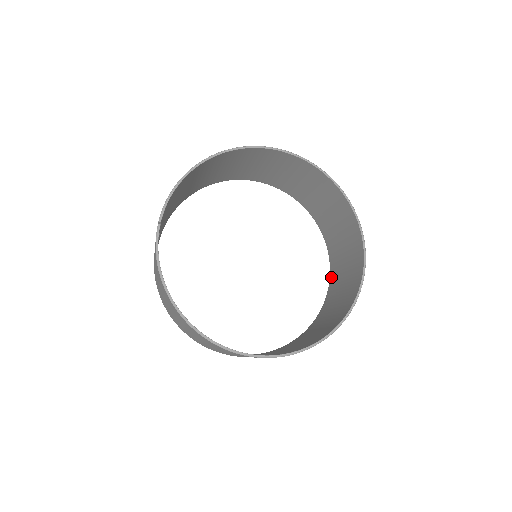
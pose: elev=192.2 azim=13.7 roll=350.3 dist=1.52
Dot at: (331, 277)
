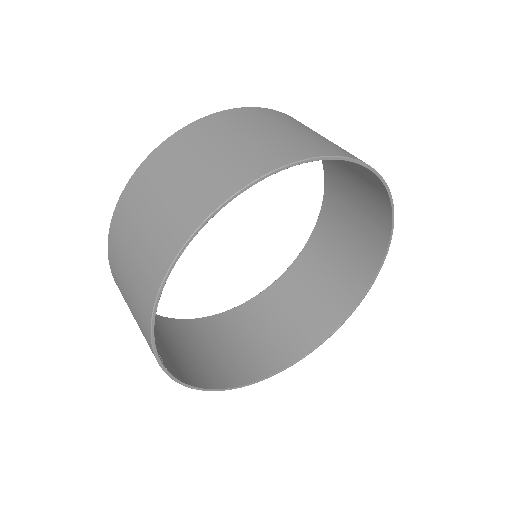
Dot at: (326, 169)
